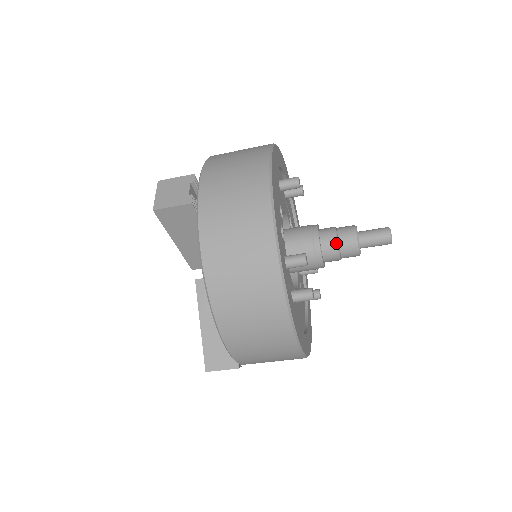
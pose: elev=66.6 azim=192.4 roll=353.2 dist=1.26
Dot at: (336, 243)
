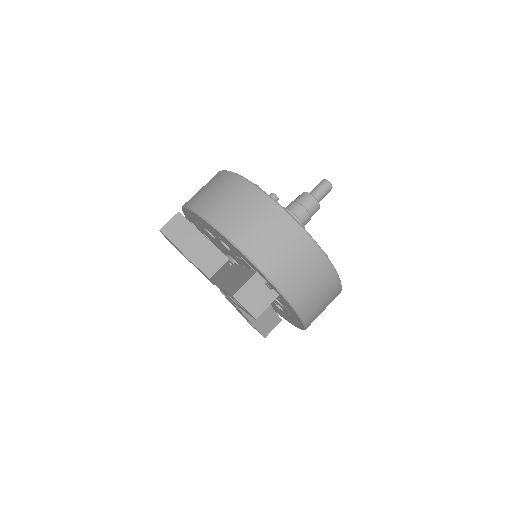
Dot at: (310, 217)
